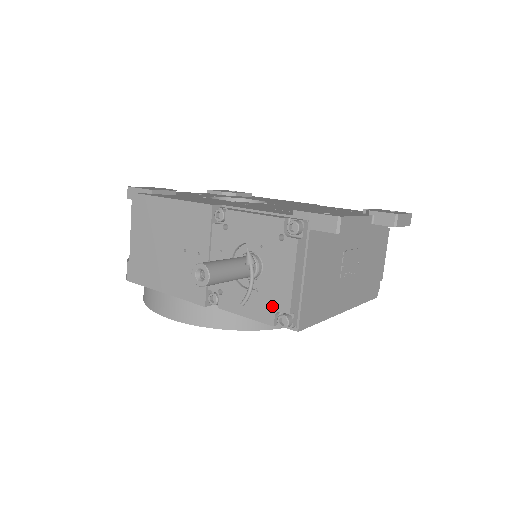
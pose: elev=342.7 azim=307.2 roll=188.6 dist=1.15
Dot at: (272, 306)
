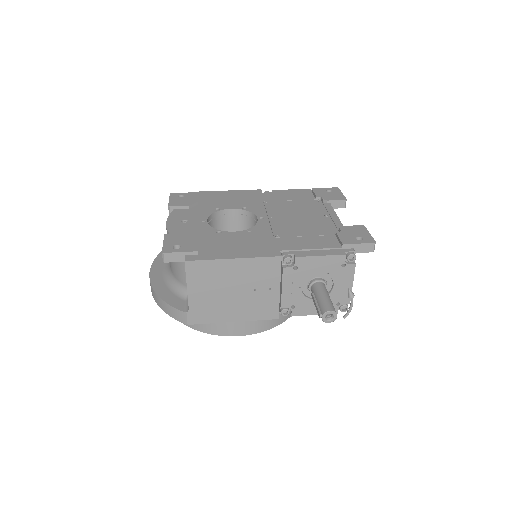
Dot at: (336, 303)
